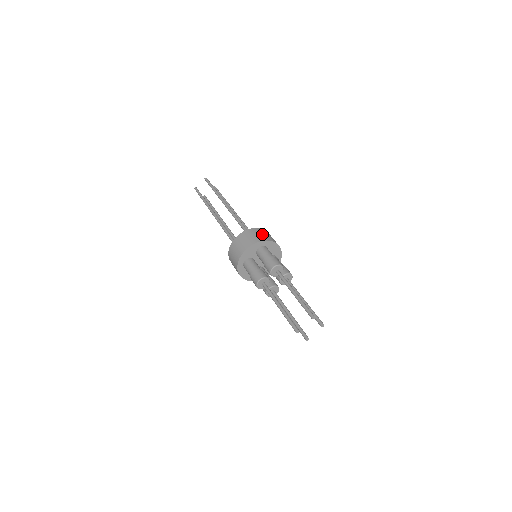
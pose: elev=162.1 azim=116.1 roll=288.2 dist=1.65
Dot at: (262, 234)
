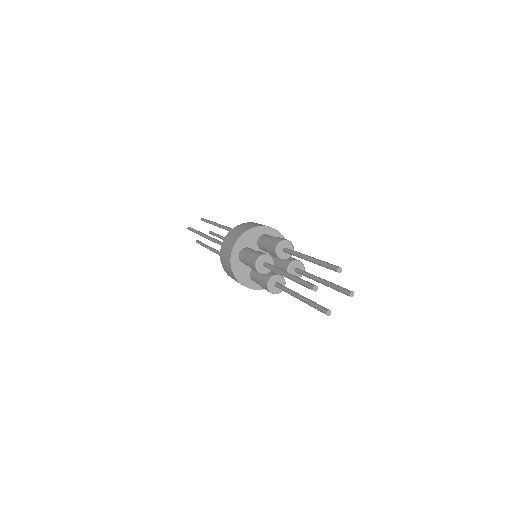
Dot at: occluded
